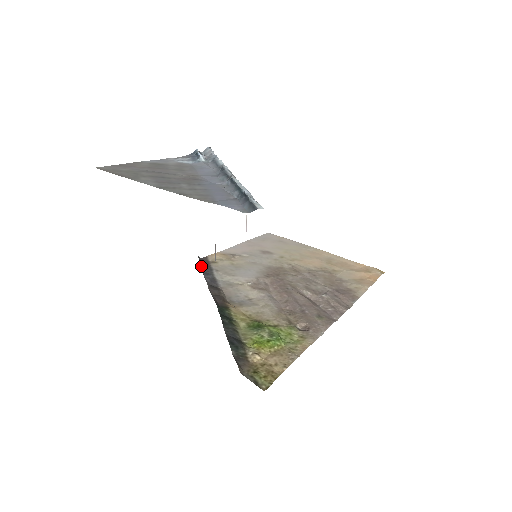
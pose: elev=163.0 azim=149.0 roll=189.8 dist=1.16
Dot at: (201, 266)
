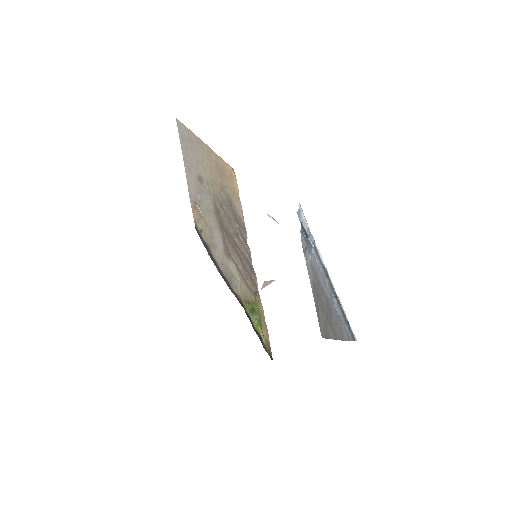
Dot at: (207, 251)
